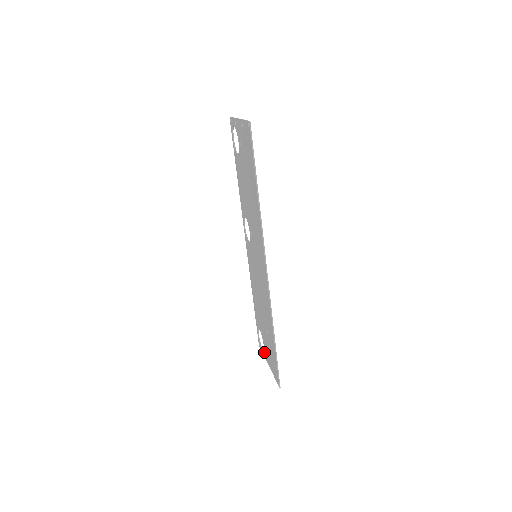
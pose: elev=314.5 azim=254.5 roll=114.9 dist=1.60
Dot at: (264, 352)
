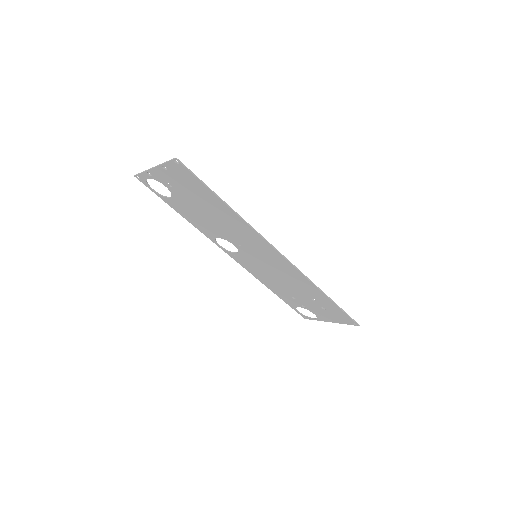
Dot at: (317, 318)
